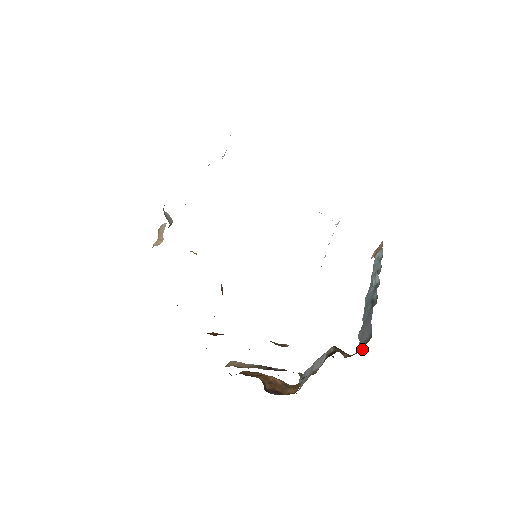
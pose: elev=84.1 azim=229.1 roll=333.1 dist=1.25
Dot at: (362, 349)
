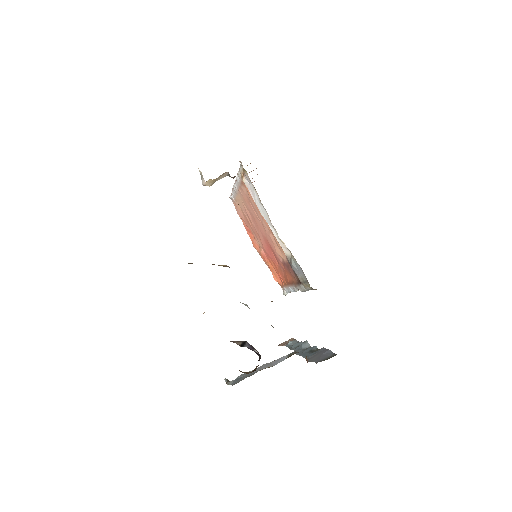
Dot at: occluded
